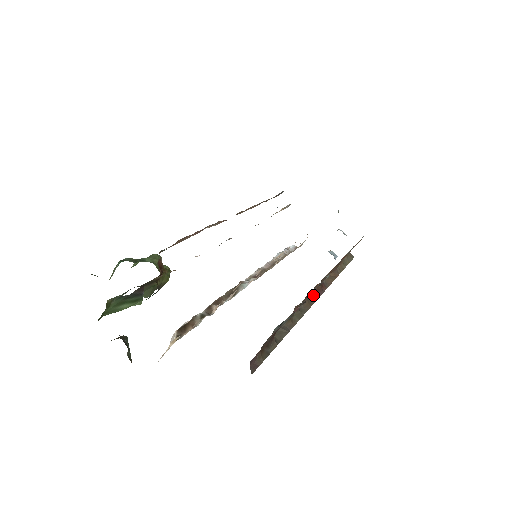
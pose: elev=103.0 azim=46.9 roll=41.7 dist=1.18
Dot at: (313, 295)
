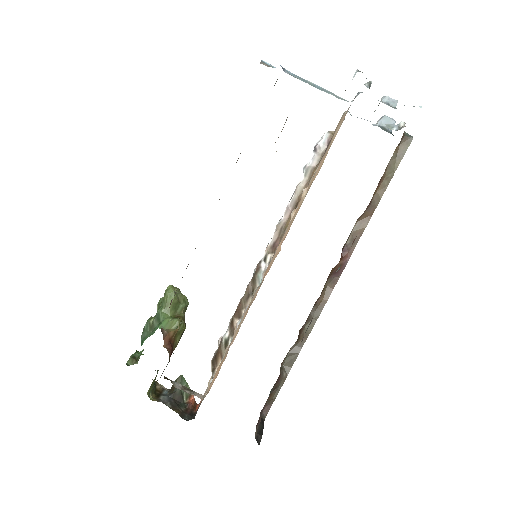
Dot at: (330, 280)
